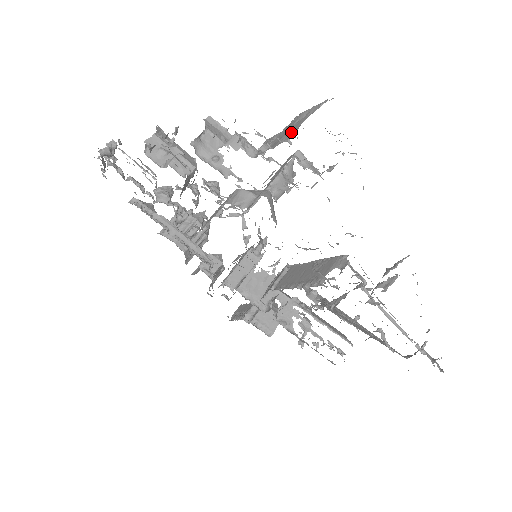
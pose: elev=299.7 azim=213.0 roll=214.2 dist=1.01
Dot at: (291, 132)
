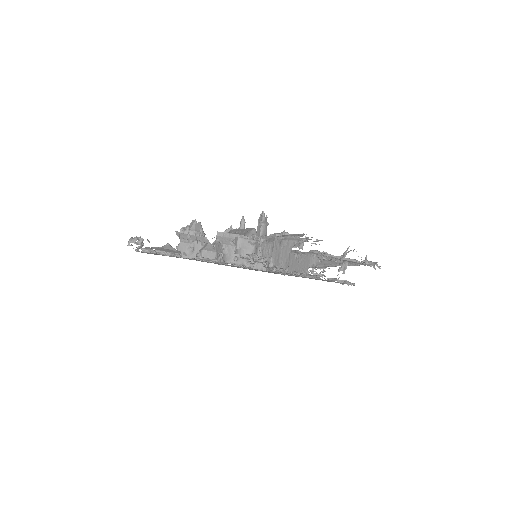
Dot at: (285, 259)
